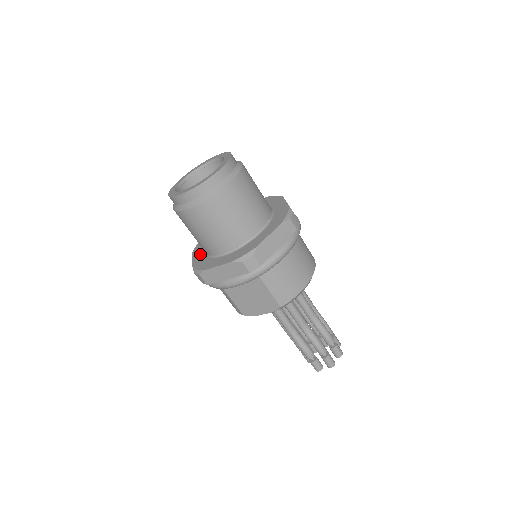
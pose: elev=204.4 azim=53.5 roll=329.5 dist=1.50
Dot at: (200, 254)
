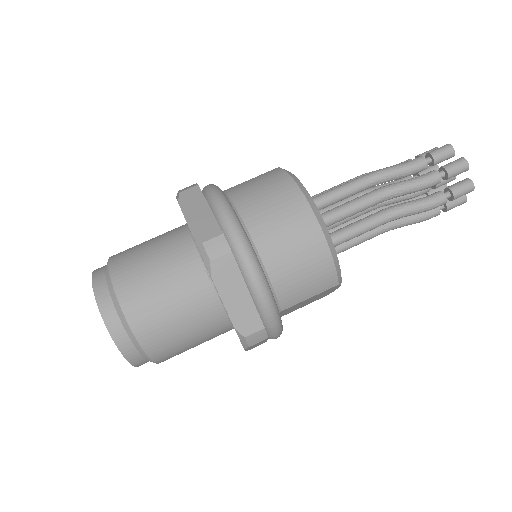
Dot at: occluded
